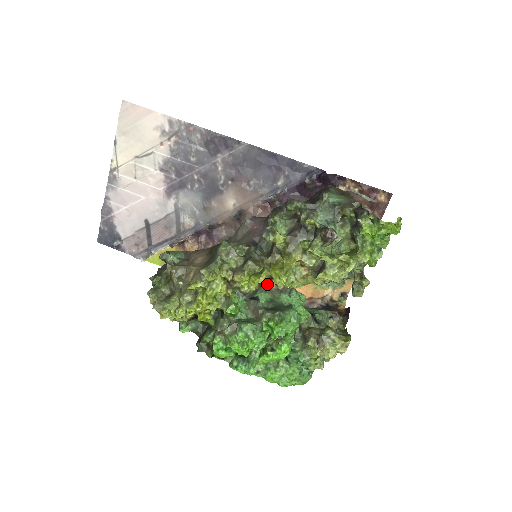
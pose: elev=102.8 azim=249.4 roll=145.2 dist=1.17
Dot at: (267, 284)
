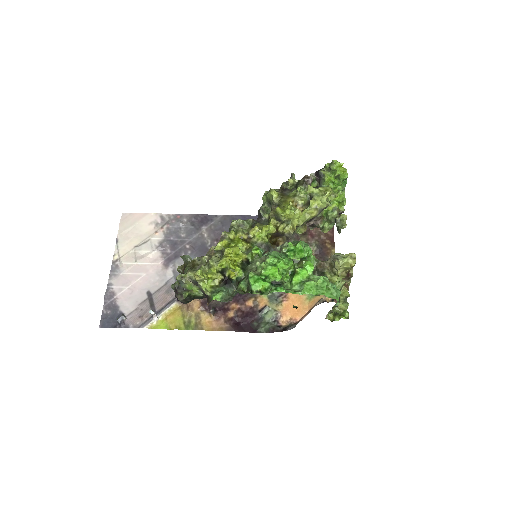
Dot at: (275, 246)
